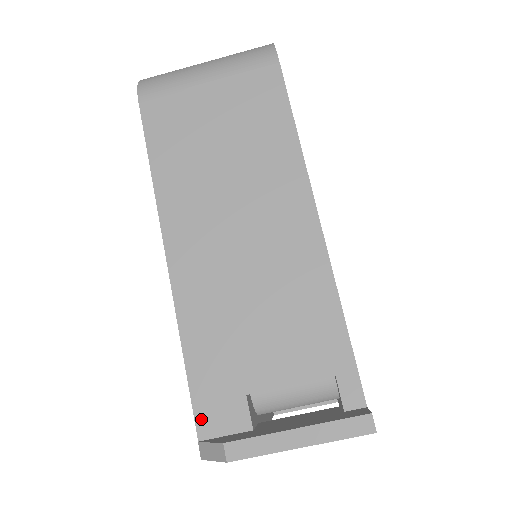
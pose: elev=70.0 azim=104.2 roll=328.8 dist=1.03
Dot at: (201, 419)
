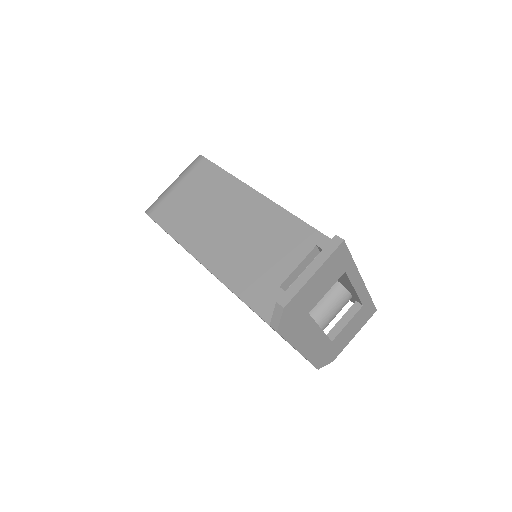
Dot at: (264, 315)
